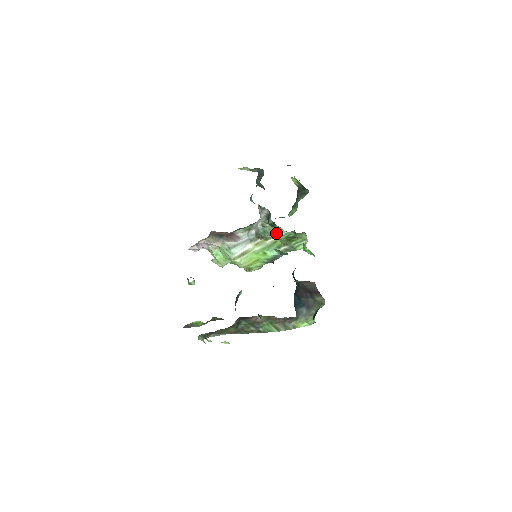
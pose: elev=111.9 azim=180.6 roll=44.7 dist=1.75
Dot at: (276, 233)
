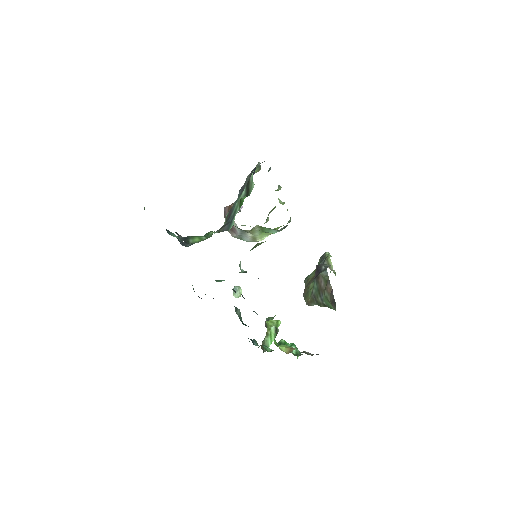
Dot at: occluded
